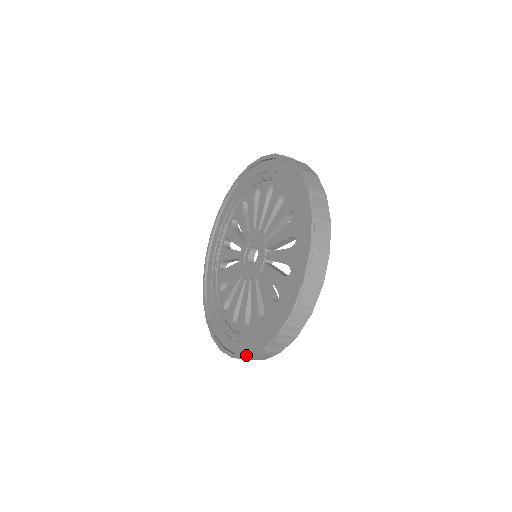
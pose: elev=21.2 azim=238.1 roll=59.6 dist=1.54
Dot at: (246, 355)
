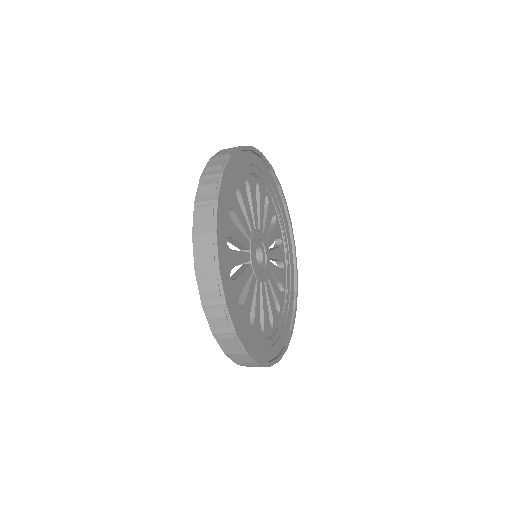
Dot at: (224, 351)
